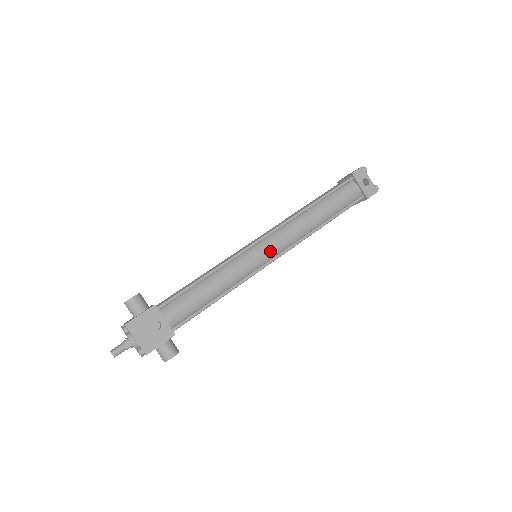
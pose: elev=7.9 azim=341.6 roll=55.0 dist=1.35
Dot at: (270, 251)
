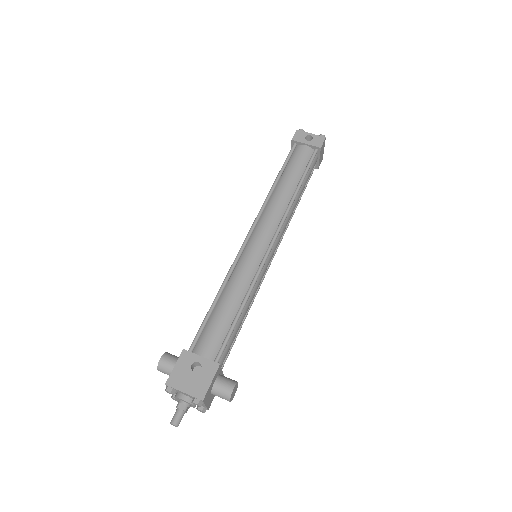
Dot at: (263, 240)
